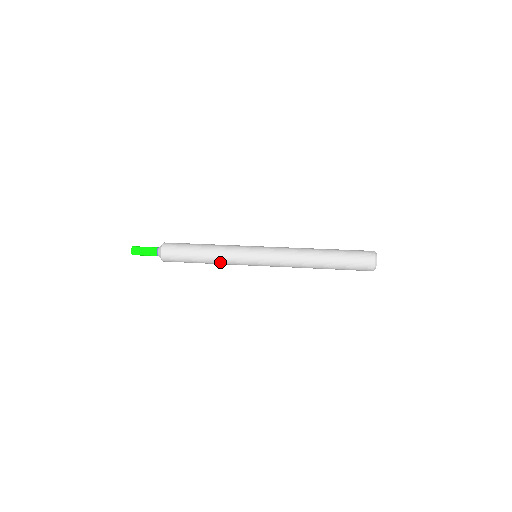
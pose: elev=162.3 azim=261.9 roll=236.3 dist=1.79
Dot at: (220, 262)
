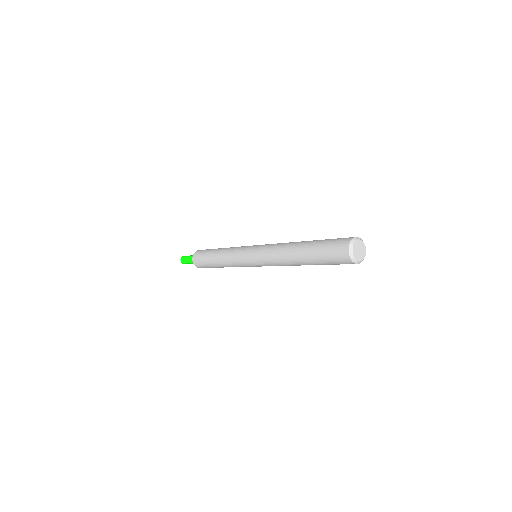
Dot at: (226, 261)
